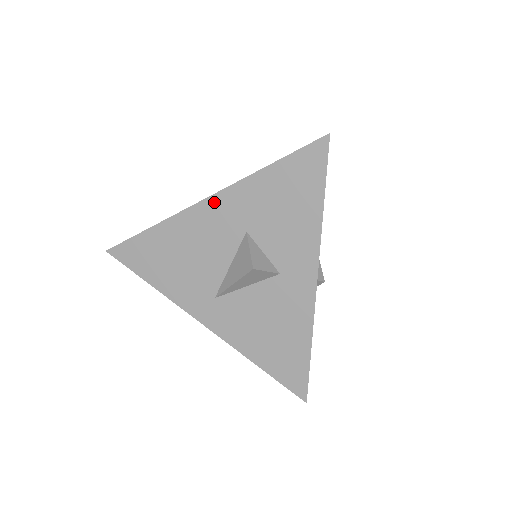
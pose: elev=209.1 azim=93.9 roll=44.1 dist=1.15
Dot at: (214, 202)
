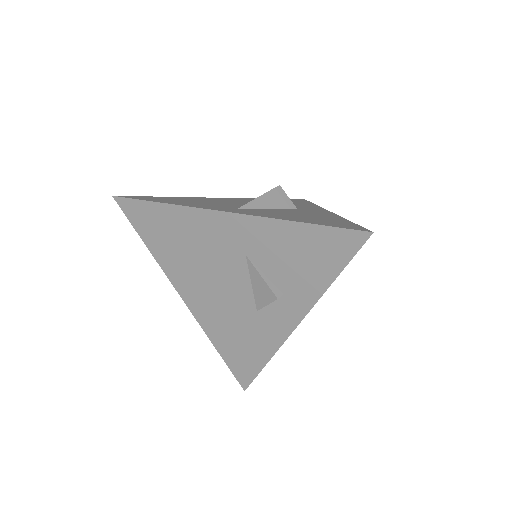
Dot at: occluded
